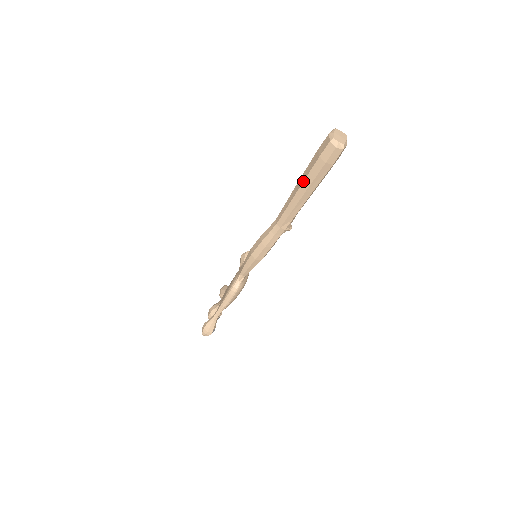
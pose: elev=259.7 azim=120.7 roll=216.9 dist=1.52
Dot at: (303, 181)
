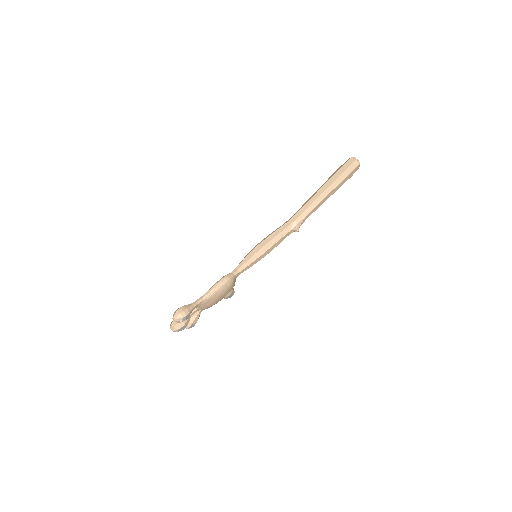
Dot at: (325, 183)
